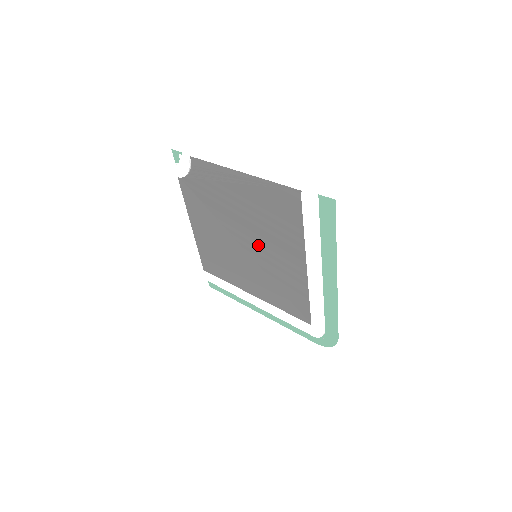
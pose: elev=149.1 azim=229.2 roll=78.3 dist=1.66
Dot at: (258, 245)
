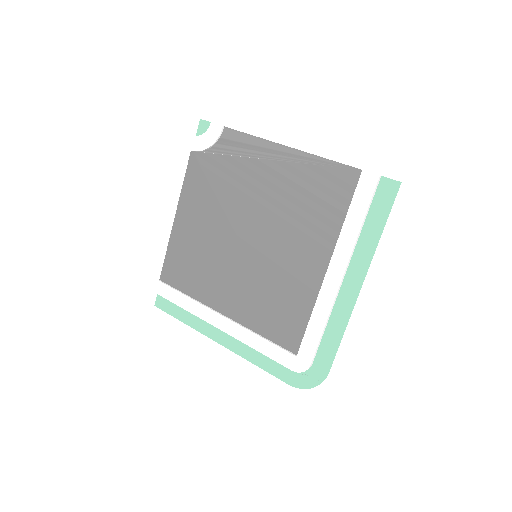
Dot at: (267, 240)
